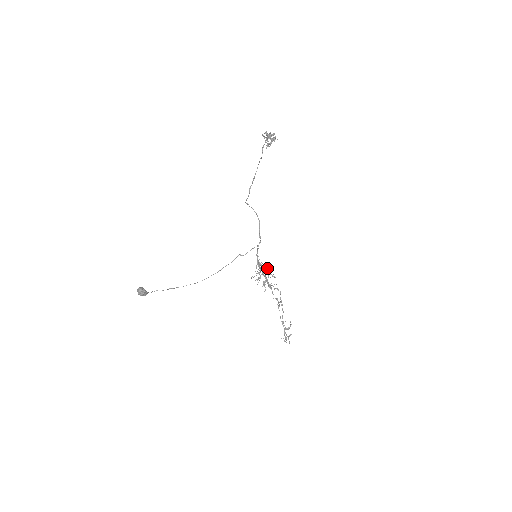
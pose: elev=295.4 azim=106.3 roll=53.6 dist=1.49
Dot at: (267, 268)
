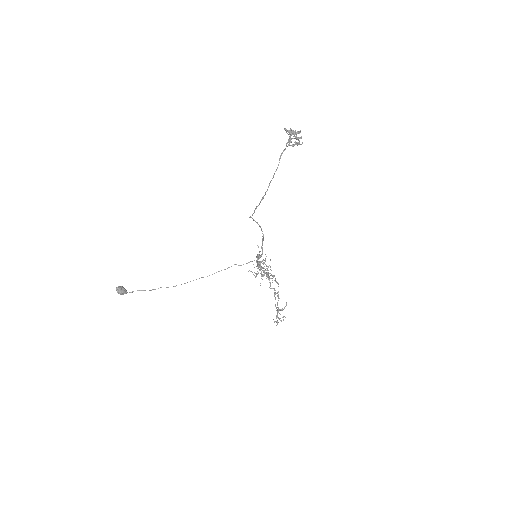
Dot at: occluded
